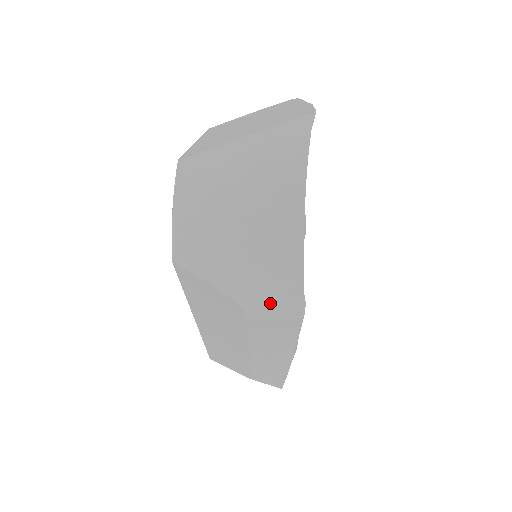
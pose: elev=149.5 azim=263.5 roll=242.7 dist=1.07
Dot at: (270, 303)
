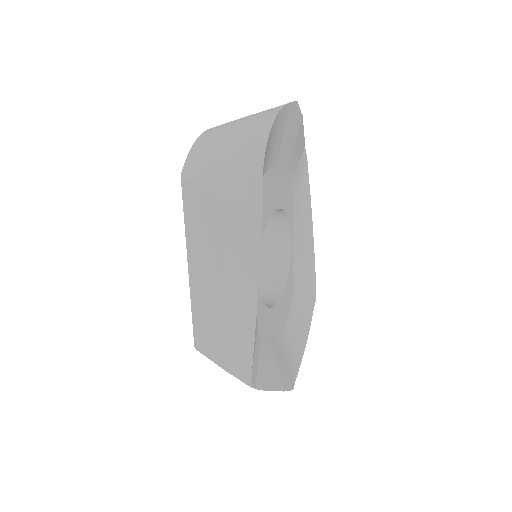
Dot at: (238, 201)
